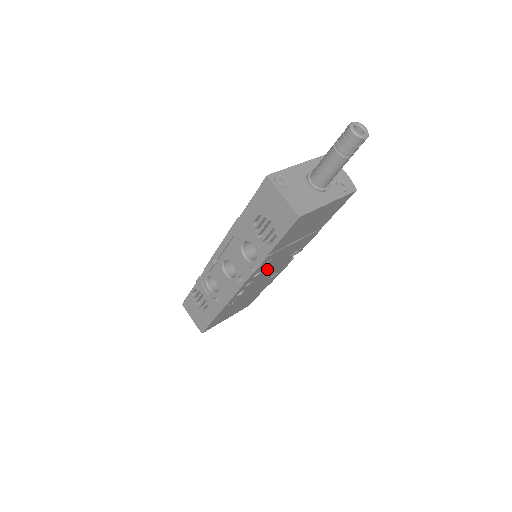
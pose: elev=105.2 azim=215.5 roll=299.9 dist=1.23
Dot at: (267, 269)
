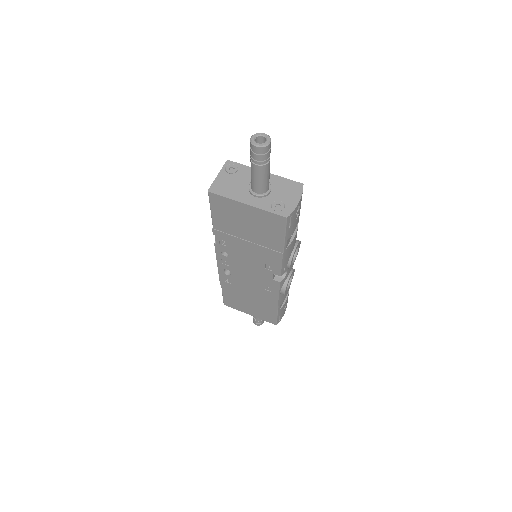
Dot at: (238, 260)
